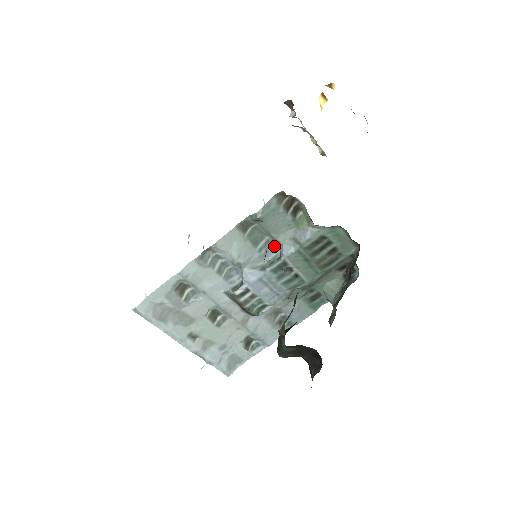
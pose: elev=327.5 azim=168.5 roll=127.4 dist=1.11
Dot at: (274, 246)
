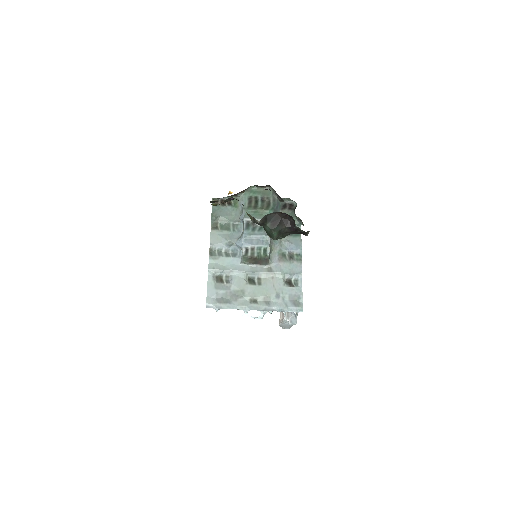
Dot at: (239, 225)
